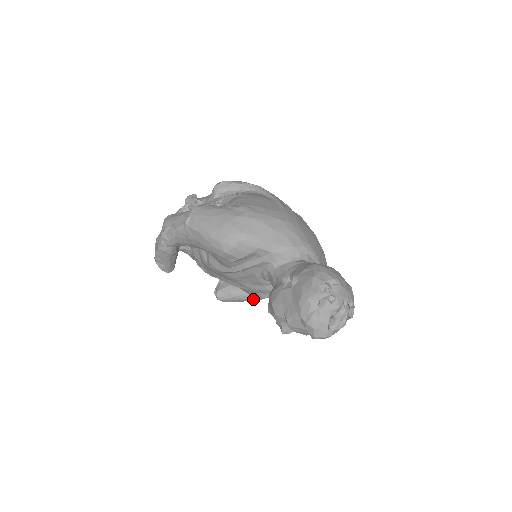
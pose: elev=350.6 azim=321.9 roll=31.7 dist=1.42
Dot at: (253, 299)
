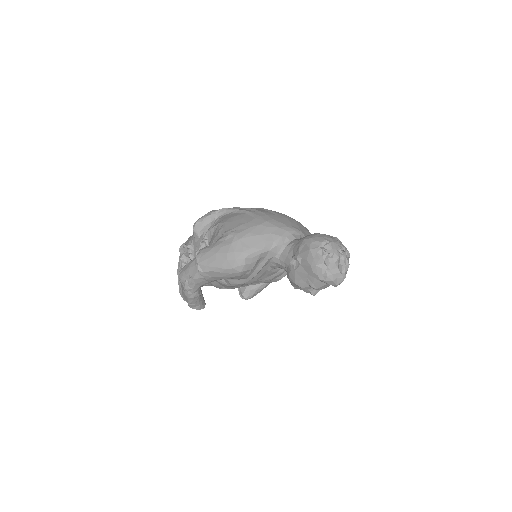
Dot at: occluded
